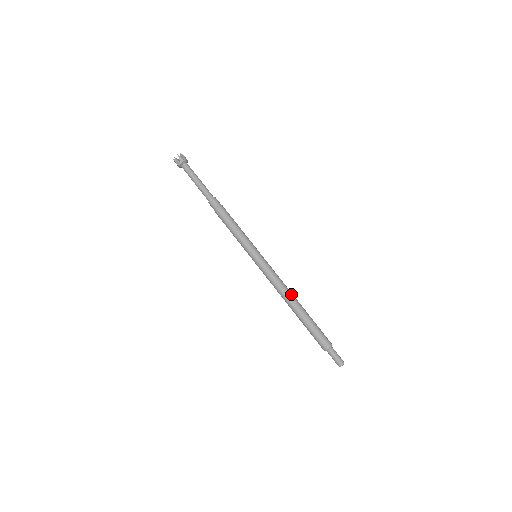
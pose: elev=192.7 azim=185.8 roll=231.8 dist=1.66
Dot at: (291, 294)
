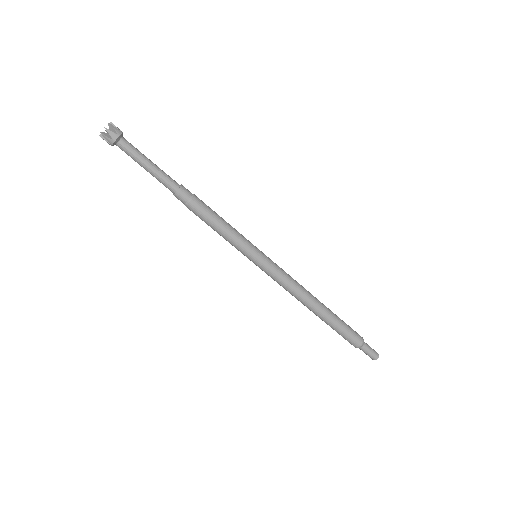
Dot at: (307, 299)
